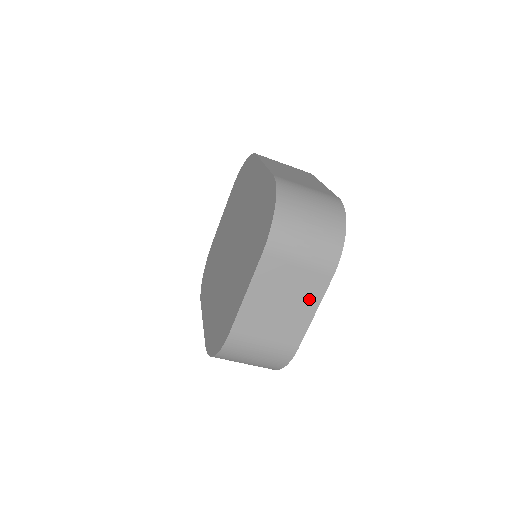
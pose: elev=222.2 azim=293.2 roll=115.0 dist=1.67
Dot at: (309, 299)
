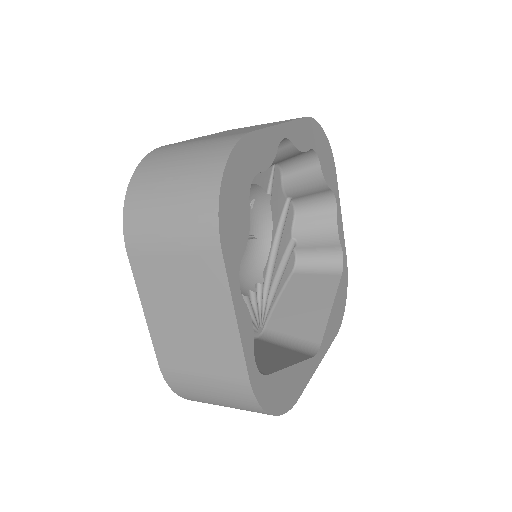
Dot at: (214, 299)
